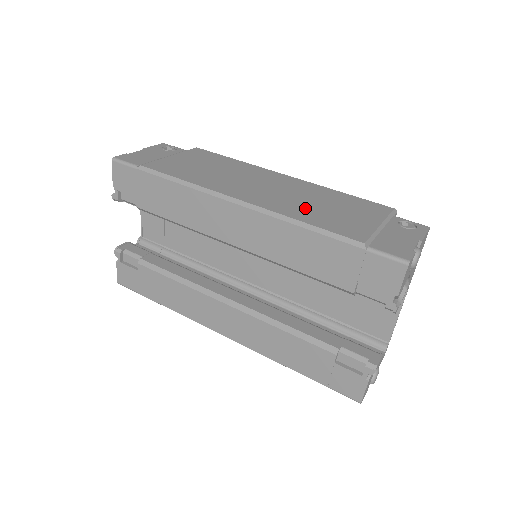
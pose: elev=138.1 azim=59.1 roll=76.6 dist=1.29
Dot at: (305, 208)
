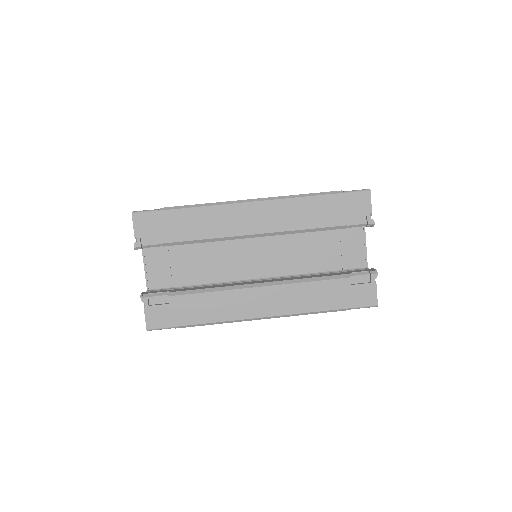
Dot at: occluded
